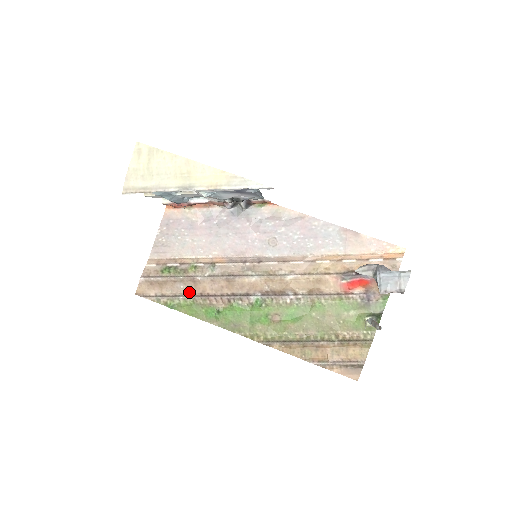
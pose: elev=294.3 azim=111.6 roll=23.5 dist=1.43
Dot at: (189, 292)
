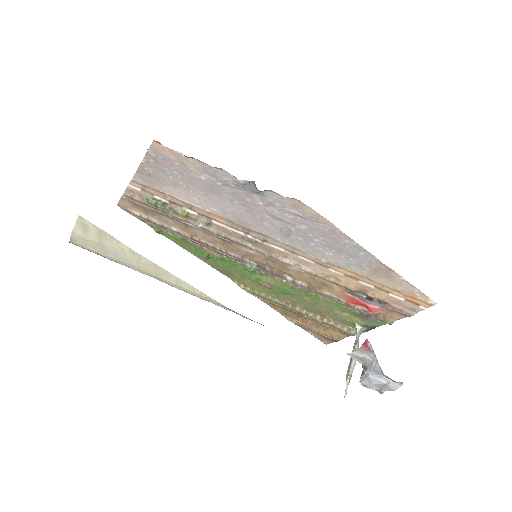
Dot at: (178, 229)
